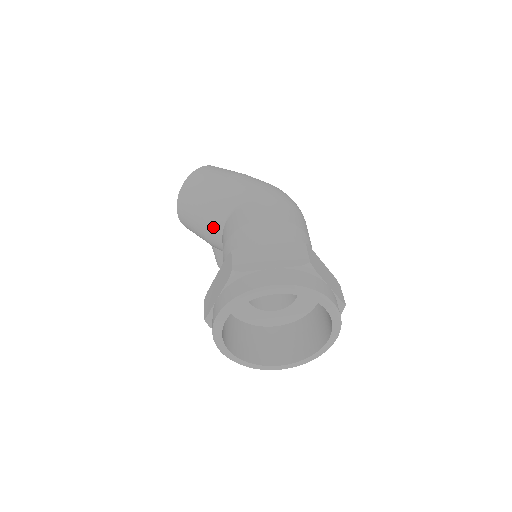
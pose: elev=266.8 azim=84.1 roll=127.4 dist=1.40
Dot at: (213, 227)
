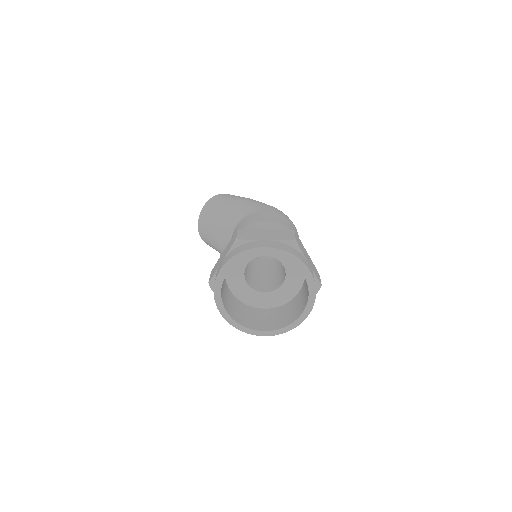
Dot at: (225, 232)
